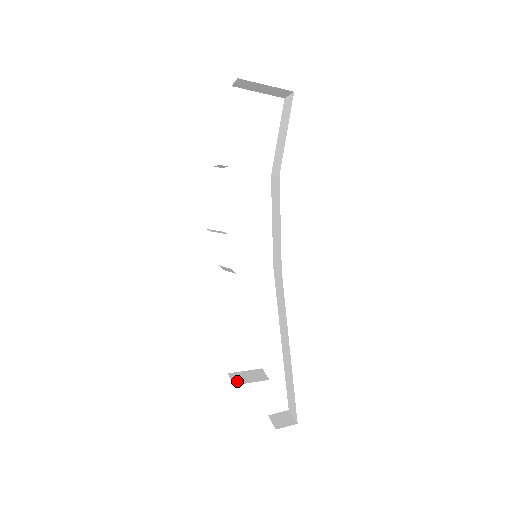
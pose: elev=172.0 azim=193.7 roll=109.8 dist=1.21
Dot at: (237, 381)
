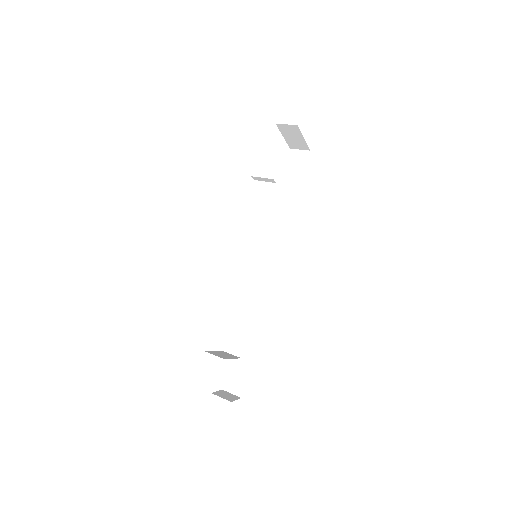
Dot at: (223, 357)
